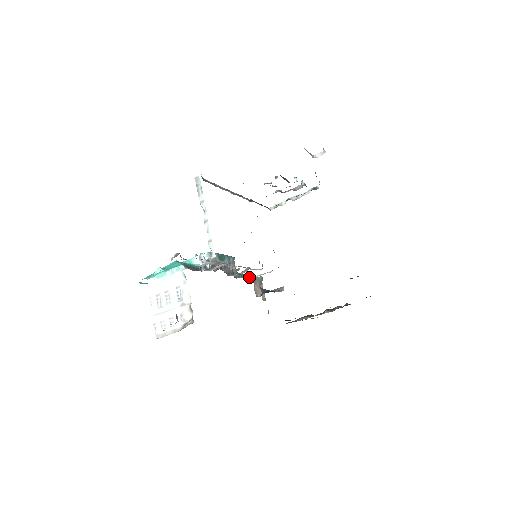
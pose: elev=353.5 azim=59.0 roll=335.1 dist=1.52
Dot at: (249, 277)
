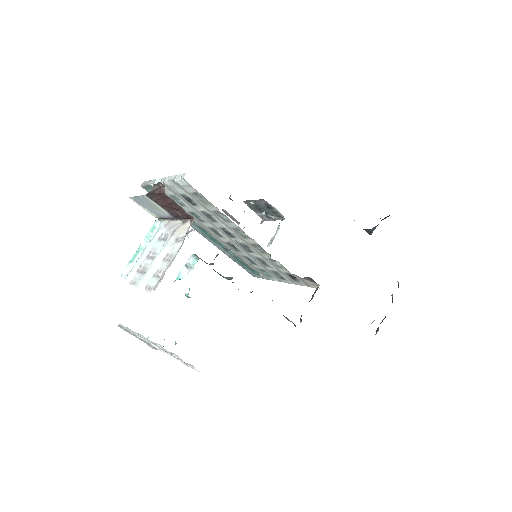
Dot at: occluded
